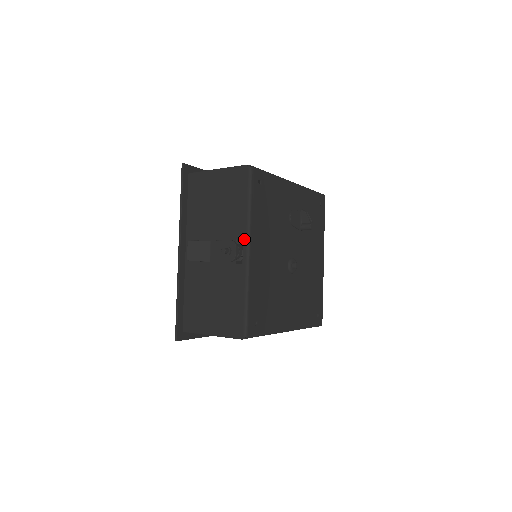
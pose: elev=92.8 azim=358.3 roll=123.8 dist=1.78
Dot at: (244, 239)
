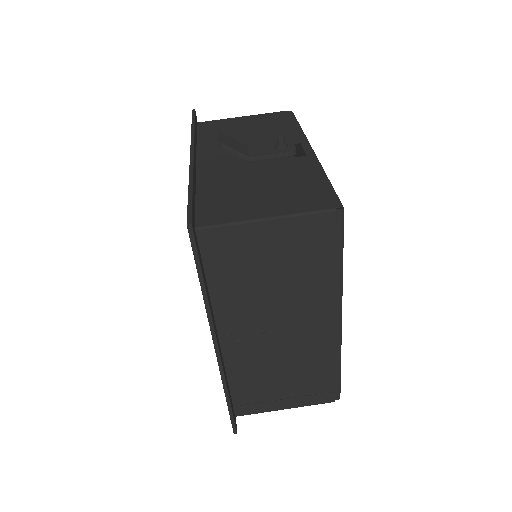
Dot at: (302, 142)
